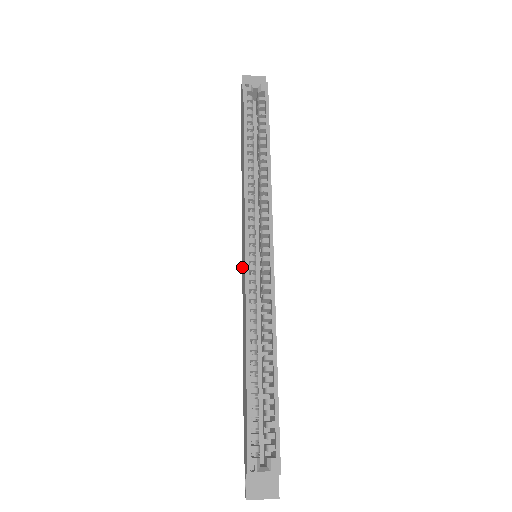
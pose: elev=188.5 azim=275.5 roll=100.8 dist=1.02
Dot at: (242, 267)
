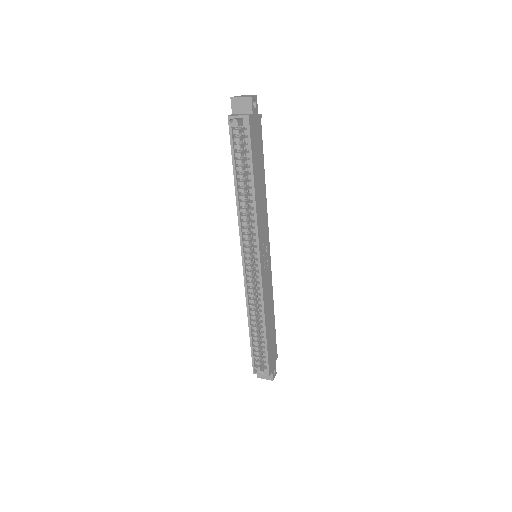
Dot at: occluded
